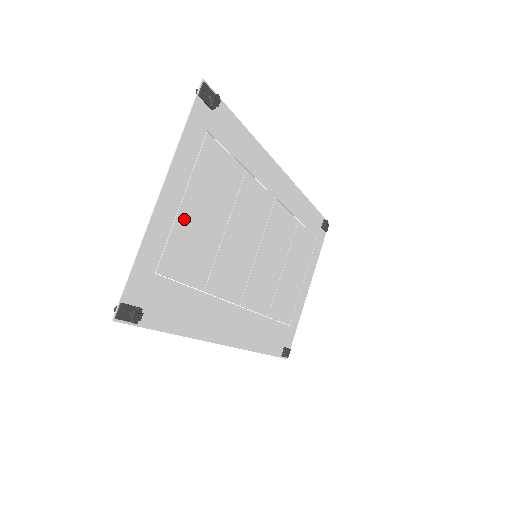
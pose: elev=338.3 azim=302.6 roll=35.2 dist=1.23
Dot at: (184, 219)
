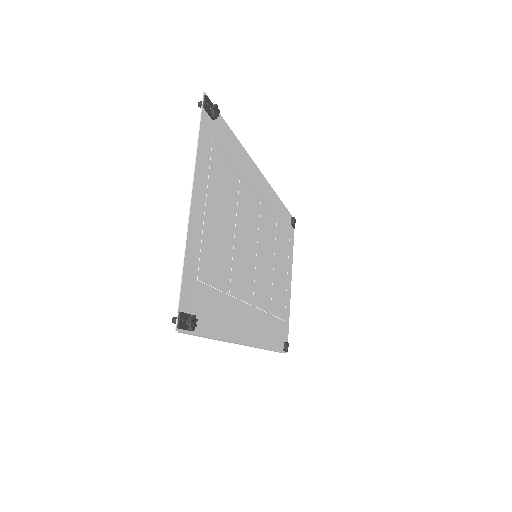
Dot at: (208, 225)
